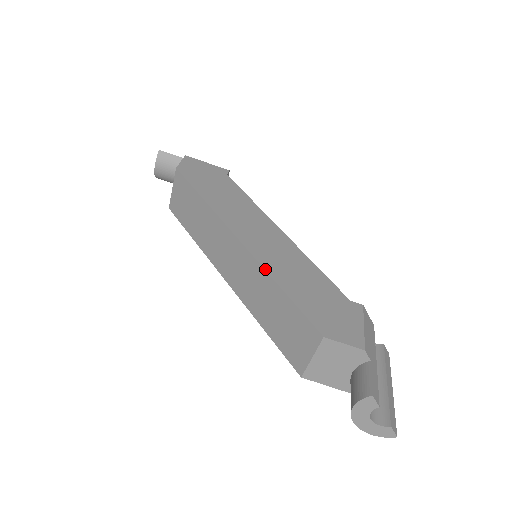
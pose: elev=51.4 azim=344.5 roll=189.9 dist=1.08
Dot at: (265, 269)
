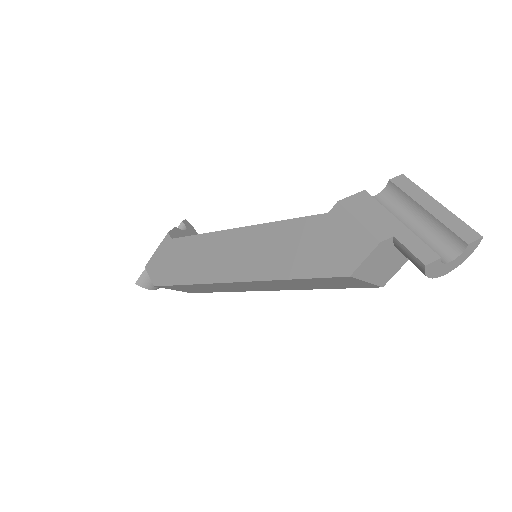
Dot at: (268, 280)
